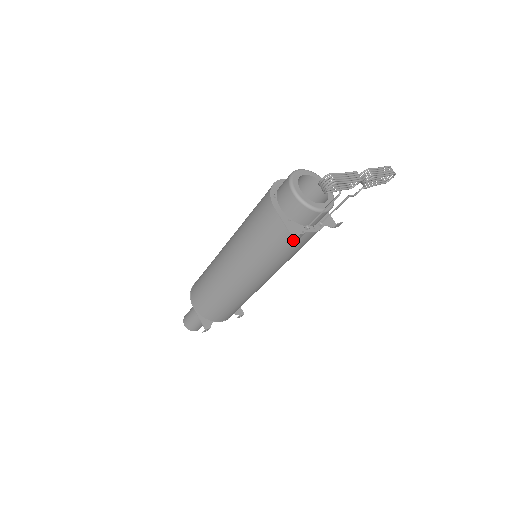
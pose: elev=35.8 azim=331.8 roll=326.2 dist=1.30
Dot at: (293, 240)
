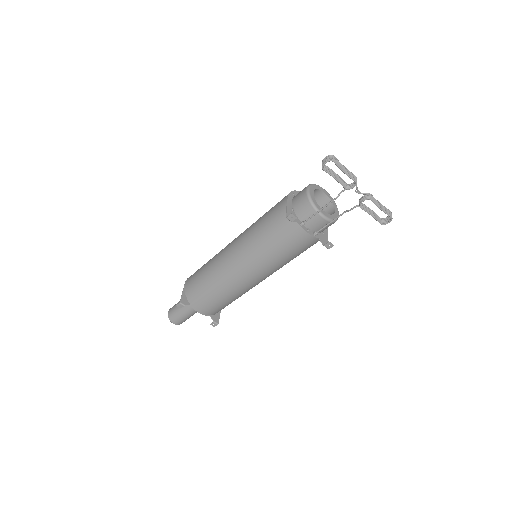
Dot at: (287, 230)
